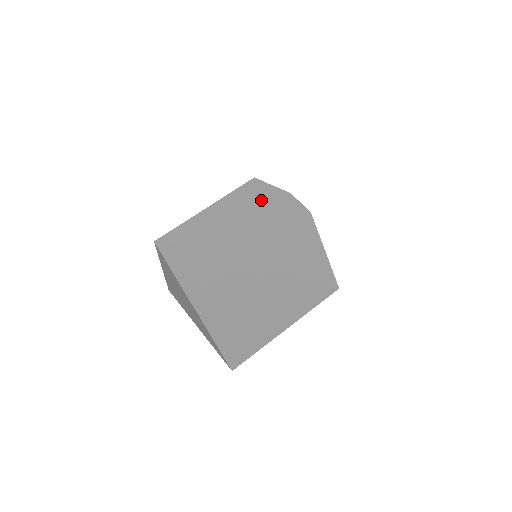
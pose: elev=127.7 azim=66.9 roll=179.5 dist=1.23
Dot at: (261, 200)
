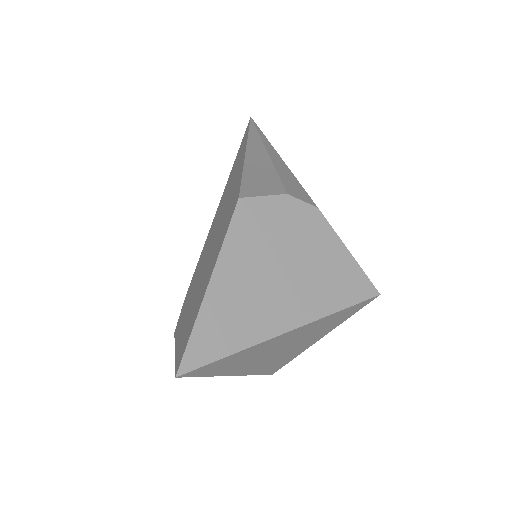
Dot at: (260, 229)
